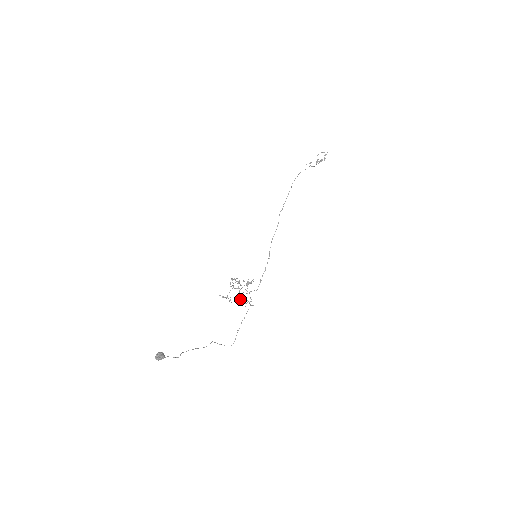
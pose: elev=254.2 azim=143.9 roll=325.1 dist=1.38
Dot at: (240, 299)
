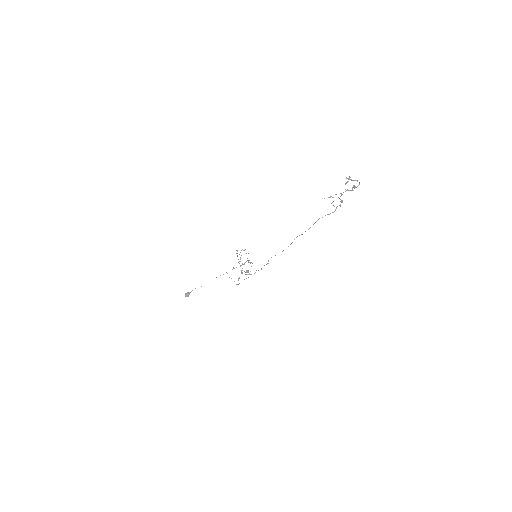
Dot at: occluded
